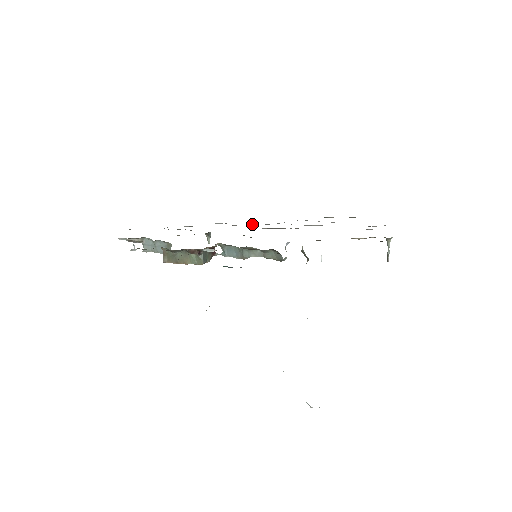
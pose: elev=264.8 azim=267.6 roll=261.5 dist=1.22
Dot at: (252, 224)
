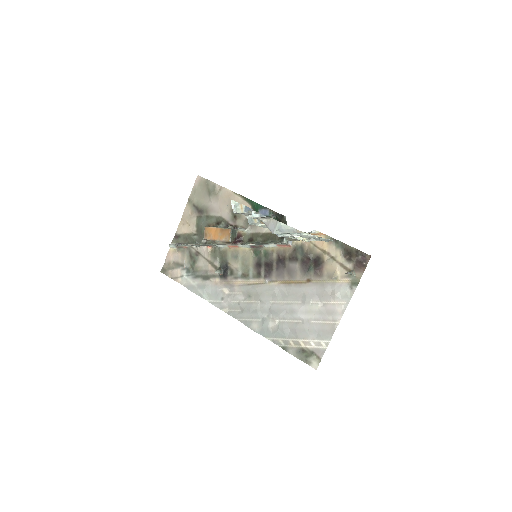
Dot at: (240, 303)
